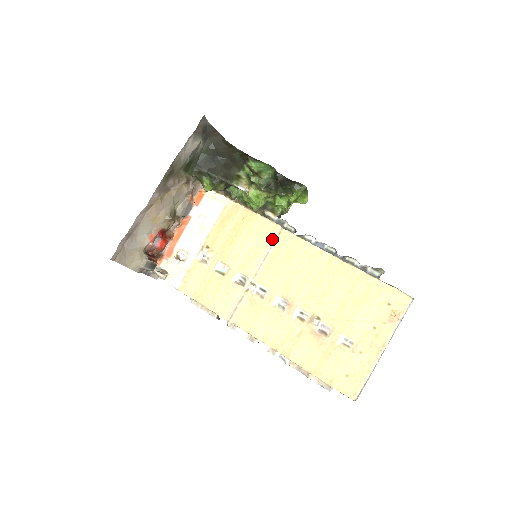
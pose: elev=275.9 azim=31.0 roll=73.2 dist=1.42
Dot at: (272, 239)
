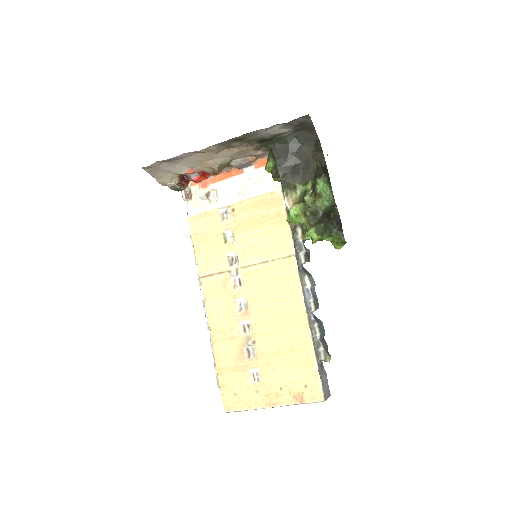
Dot at: (280, 255)
